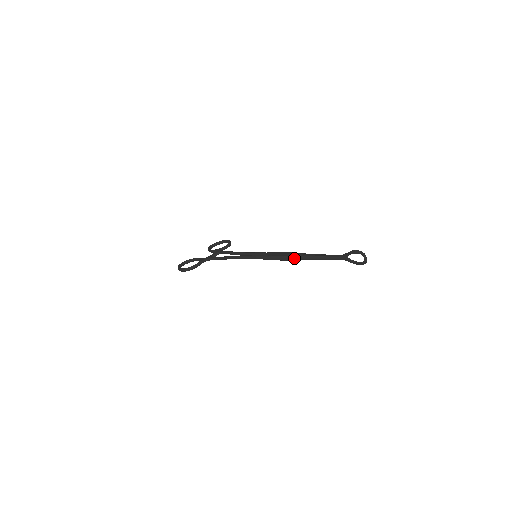
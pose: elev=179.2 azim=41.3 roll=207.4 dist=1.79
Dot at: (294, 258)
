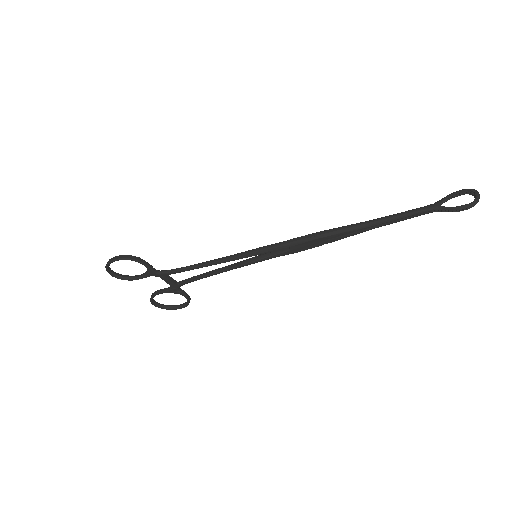
Dot at: (337, 228)
